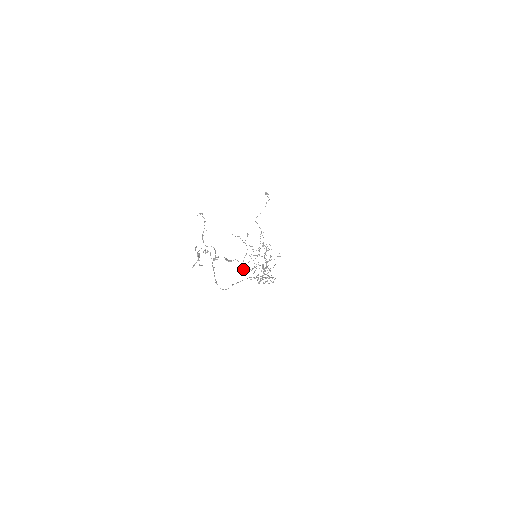
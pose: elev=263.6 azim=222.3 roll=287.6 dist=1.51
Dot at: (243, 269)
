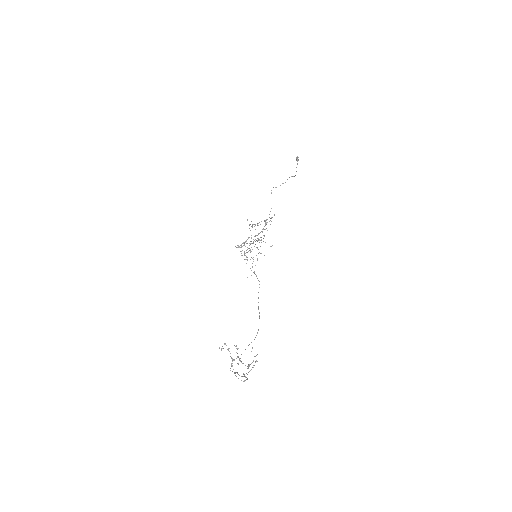
Dot at: (238, 245)
